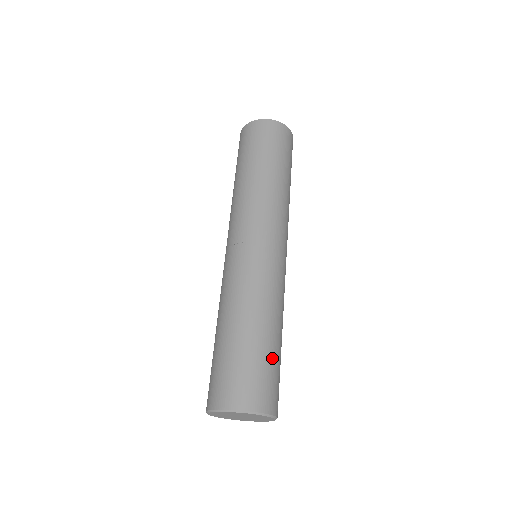
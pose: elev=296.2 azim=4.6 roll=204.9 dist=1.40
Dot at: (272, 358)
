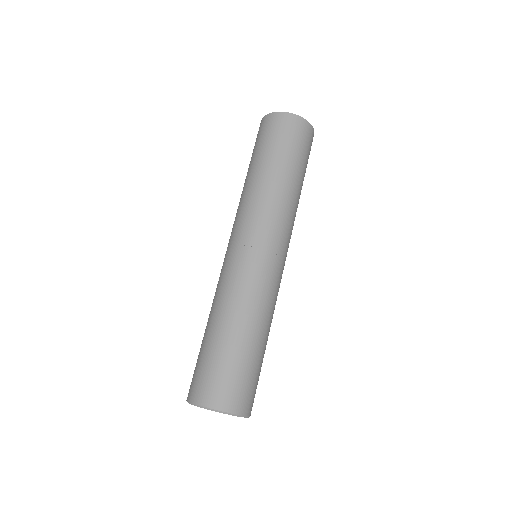
Dot at: occluded
